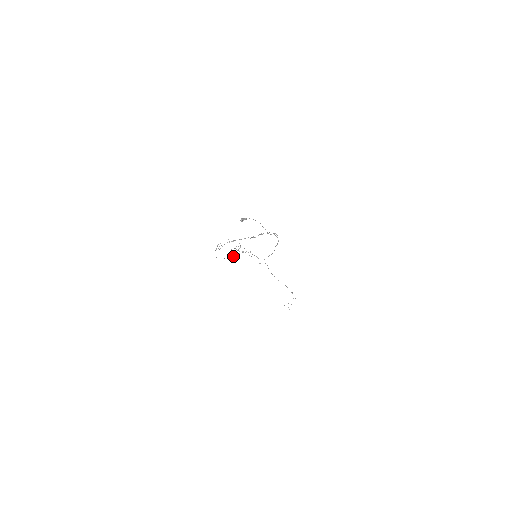
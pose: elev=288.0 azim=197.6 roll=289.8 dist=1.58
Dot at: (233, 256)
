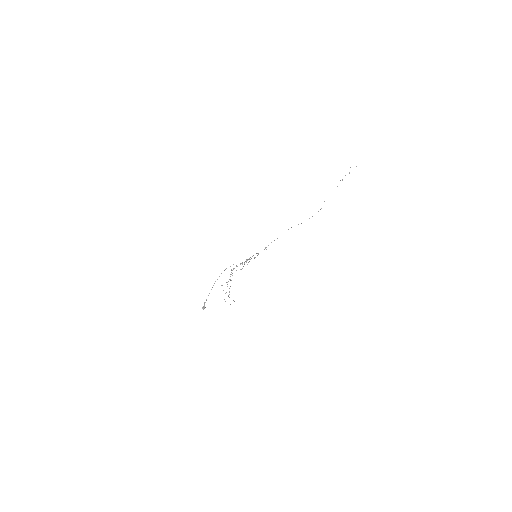
Dot at: occluded
